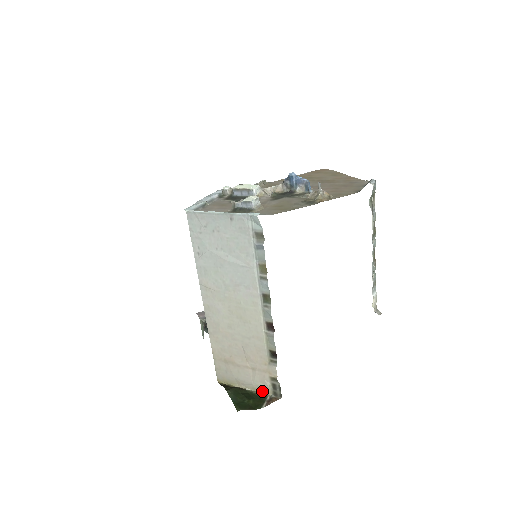
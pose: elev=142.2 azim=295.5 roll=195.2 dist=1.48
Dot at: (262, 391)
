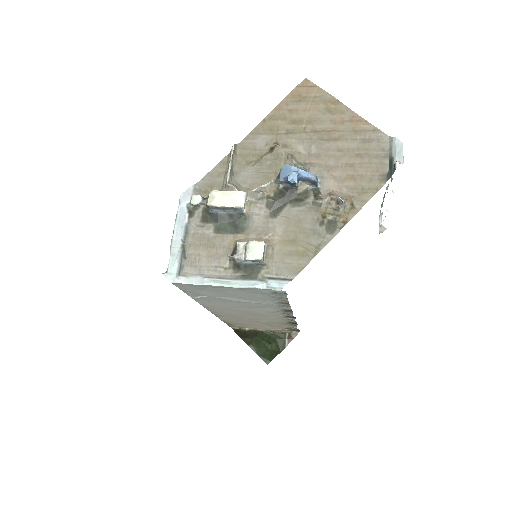
Dot at: (280, 331)
